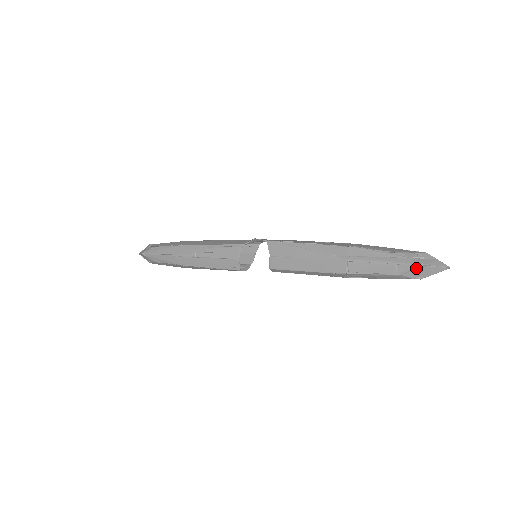
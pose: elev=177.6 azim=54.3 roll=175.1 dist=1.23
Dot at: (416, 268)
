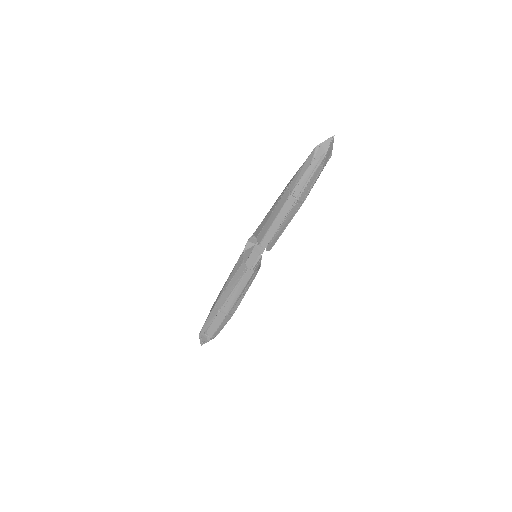
Dot at: (316, 150)
